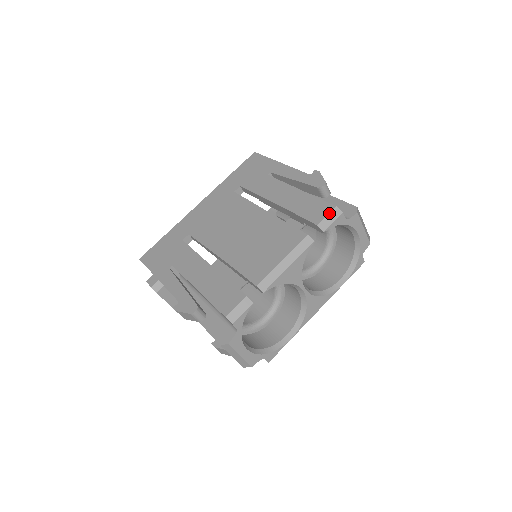
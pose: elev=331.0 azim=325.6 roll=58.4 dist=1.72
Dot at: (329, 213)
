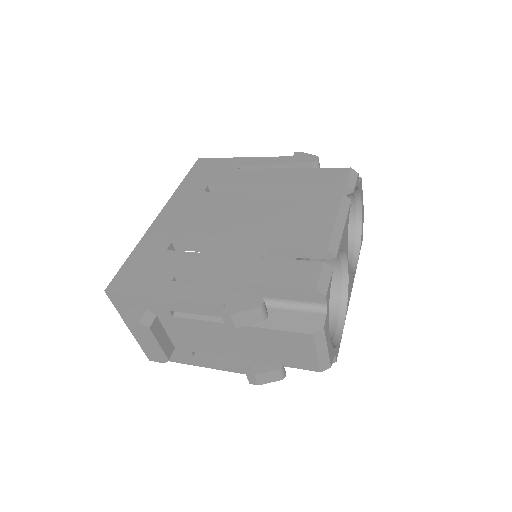
Dot at: (349, 174)
